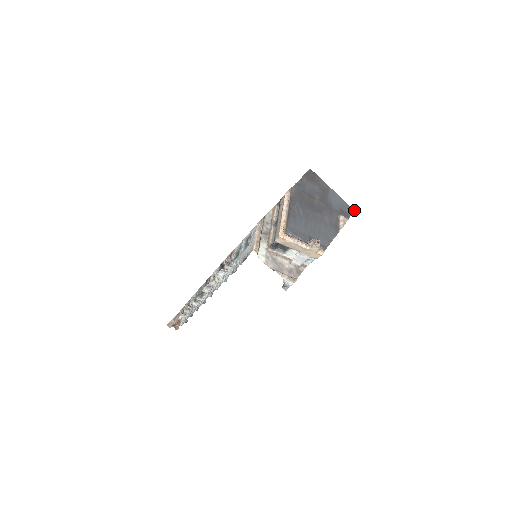
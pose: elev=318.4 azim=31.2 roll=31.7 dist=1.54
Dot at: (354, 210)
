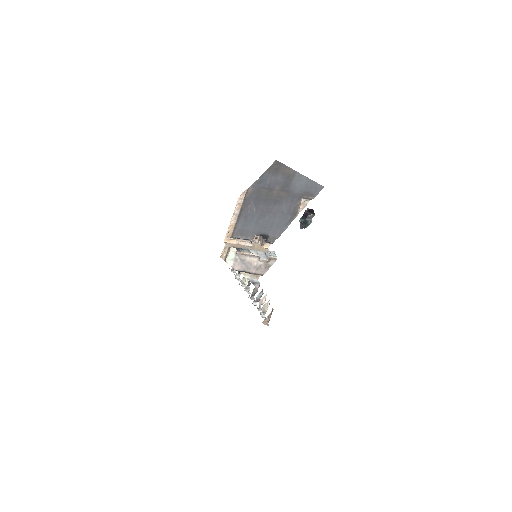
Dot at: (323, 187)
